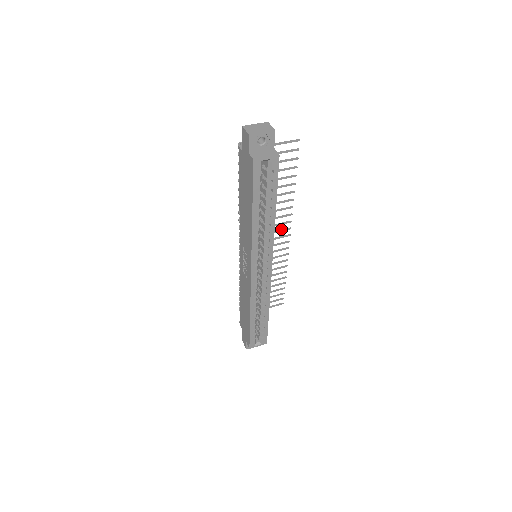
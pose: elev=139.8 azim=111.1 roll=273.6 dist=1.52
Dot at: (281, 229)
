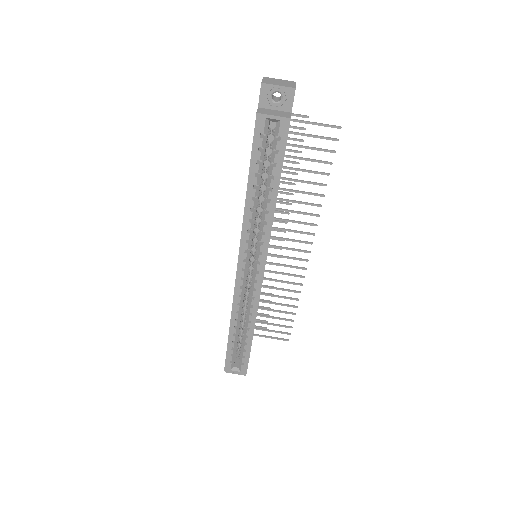
Dot at: (300, 240)
